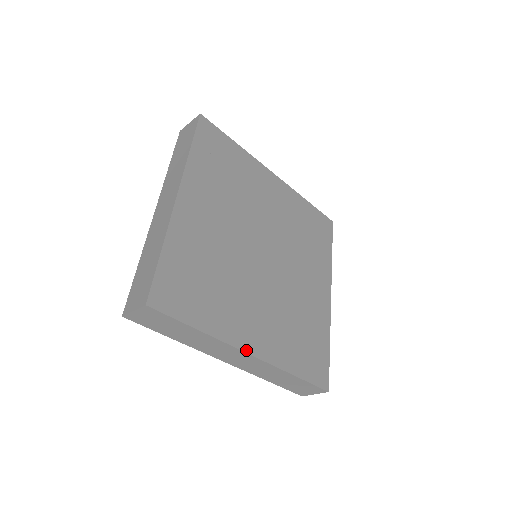
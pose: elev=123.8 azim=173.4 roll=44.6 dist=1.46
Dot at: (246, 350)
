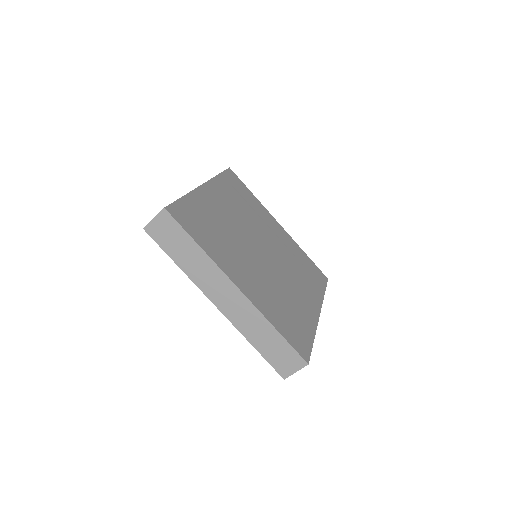
Dot at: (235, 283)
